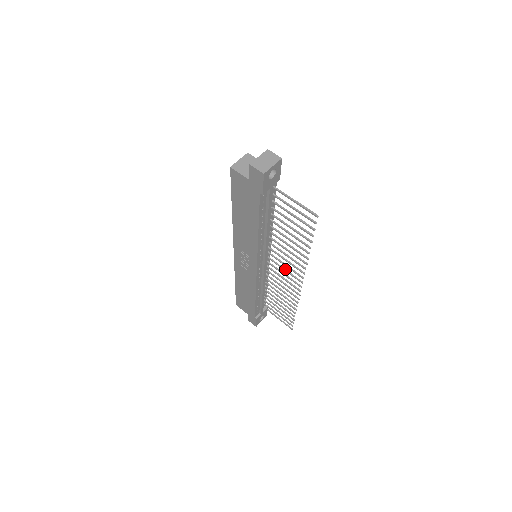
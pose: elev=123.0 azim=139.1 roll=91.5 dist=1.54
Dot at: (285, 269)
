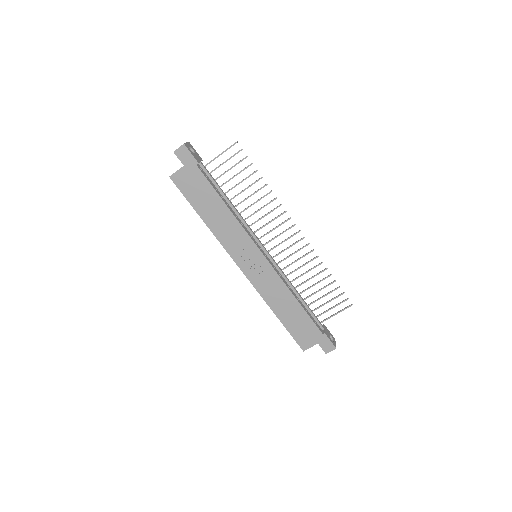
Dot at: (278, 235)
